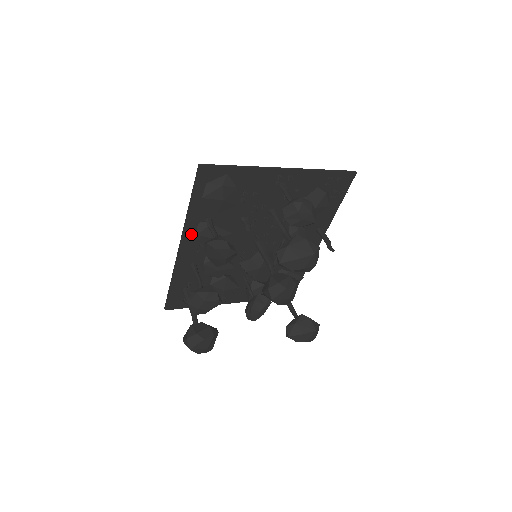
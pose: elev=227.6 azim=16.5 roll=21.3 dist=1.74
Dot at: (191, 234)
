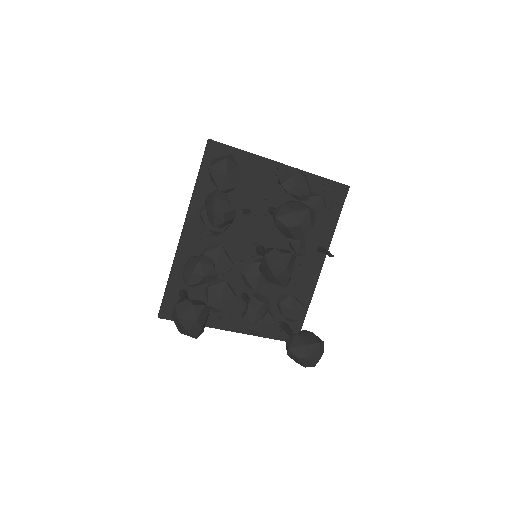
Dot at: (195, 216)
